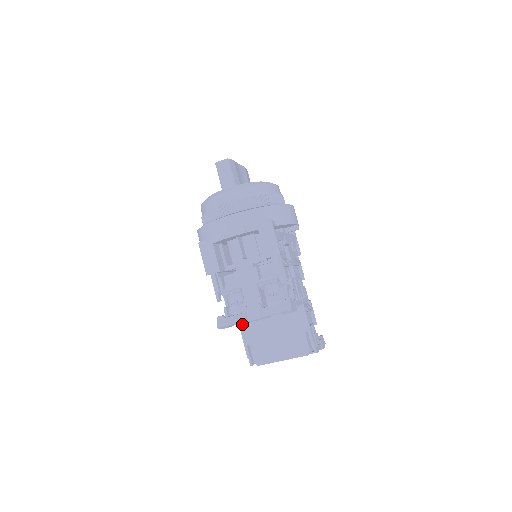
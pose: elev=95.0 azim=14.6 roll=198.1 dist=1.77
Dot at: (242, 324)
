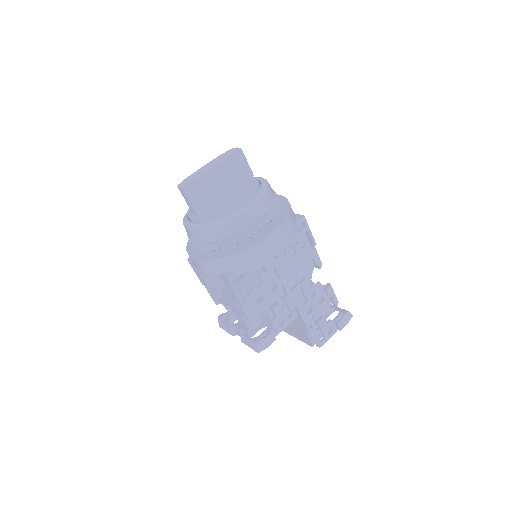
Dot at: occluded
